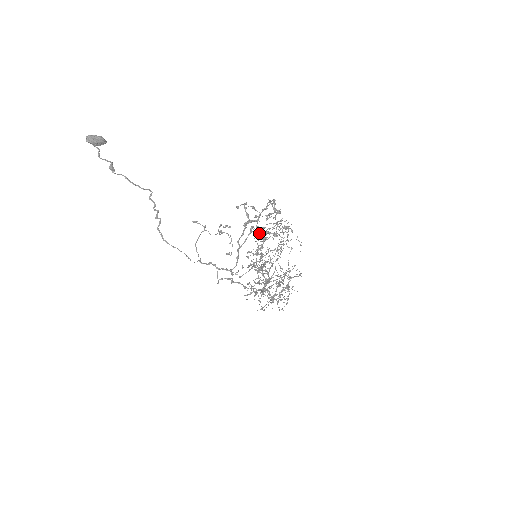
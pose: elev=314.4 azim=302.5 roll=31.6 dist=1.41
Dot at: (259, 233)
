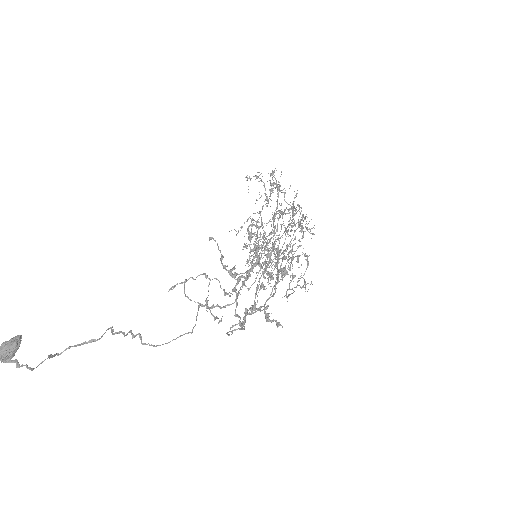
Dot at: (256, 309)
